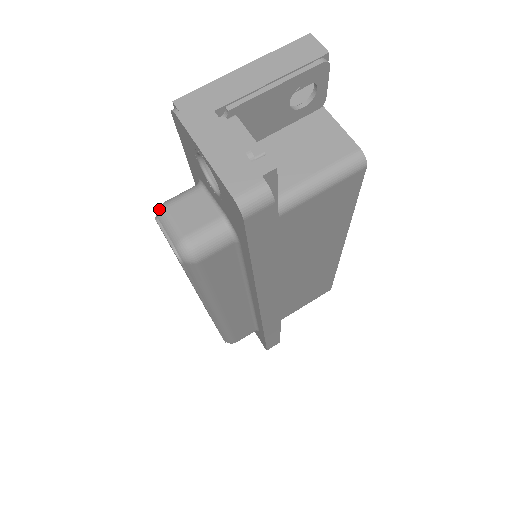
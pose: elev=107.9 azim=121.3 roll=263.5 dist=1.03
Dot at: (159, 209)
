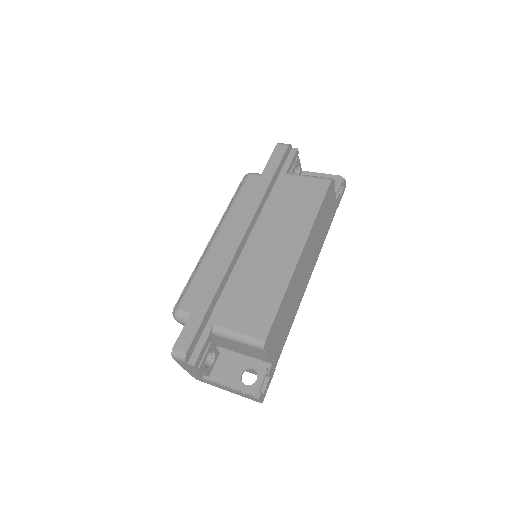
Dot at: occluded
